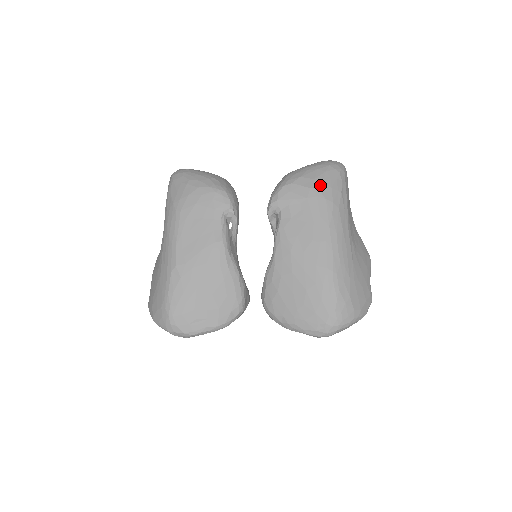
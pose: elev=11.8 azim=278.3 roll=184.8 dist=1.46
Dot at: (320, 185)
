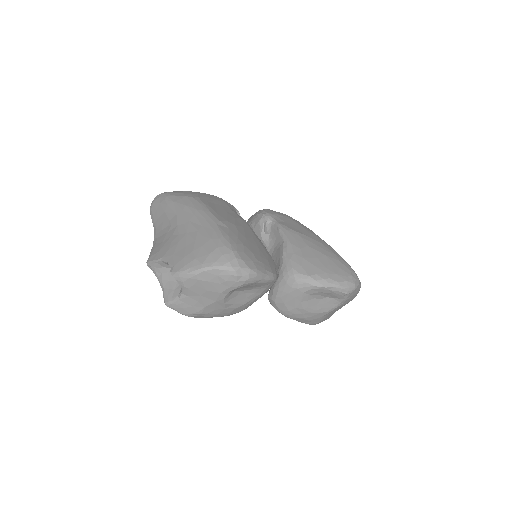
Dot at: occluded
